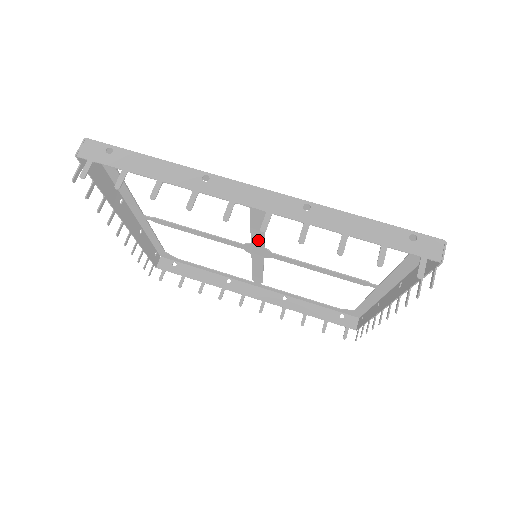
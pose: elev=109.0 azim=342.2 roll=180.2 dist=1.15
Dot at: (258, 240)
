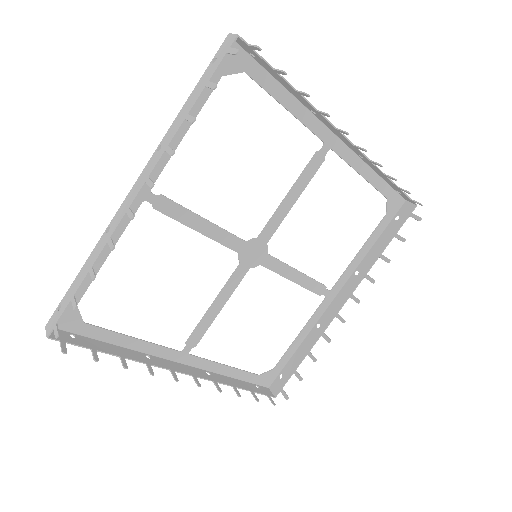
Dot at: (272, 227)
